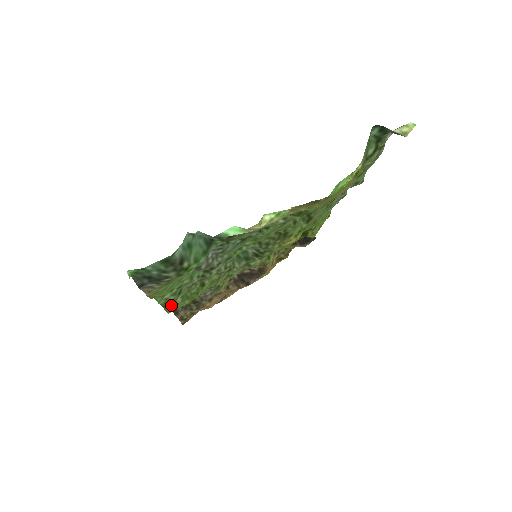
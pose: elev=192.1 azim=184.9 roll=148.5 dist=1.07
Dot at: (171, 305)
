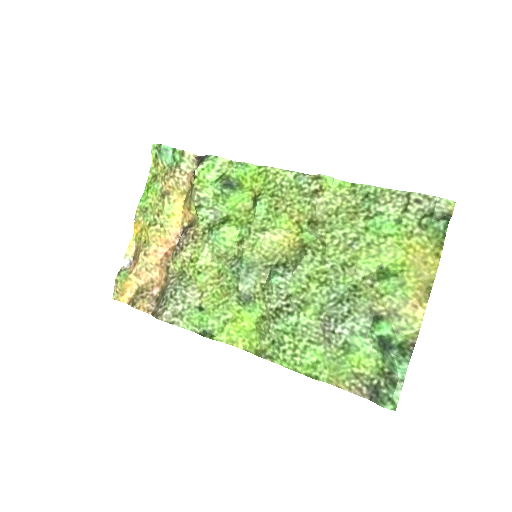
Dot at: (264, 351)
